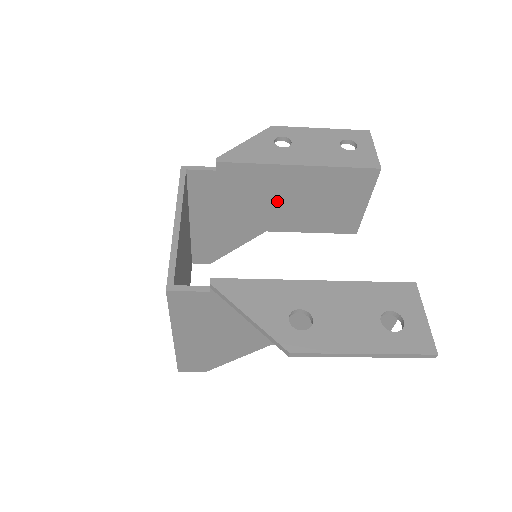
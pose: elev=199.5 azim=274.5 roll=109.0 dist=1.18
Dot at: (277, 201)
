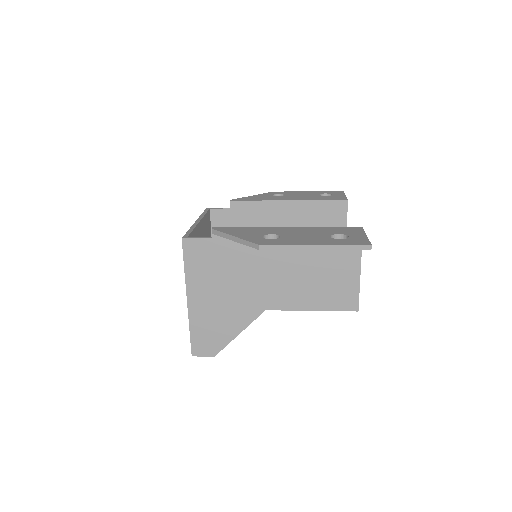
Dot at: occluded
